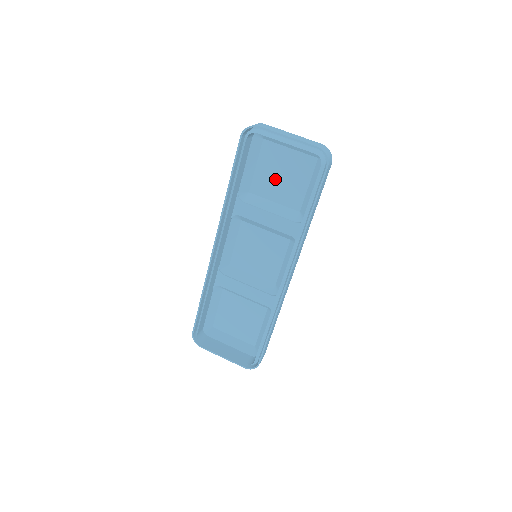
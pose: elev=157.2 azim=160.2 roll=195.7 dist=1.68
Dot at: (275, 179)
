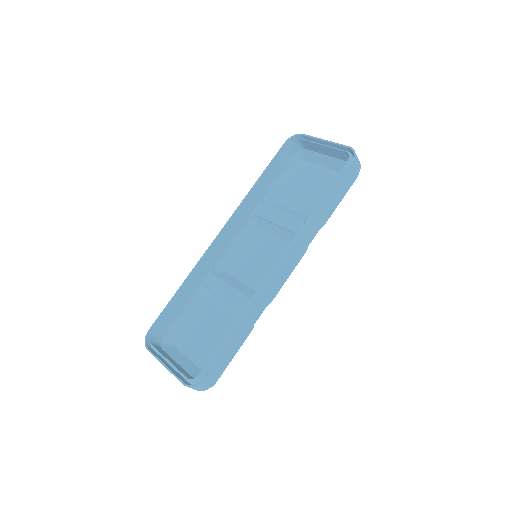
Dot at: (303, 191)
